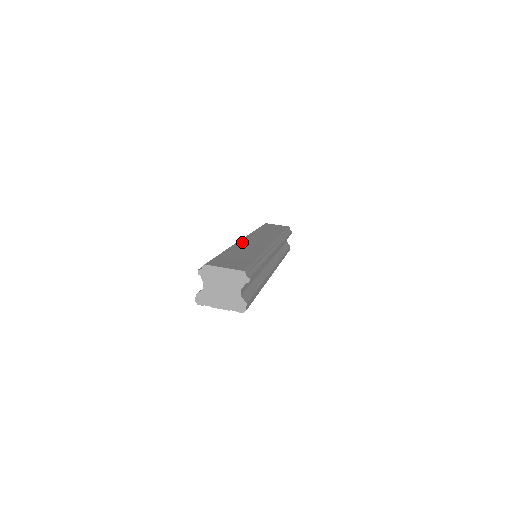
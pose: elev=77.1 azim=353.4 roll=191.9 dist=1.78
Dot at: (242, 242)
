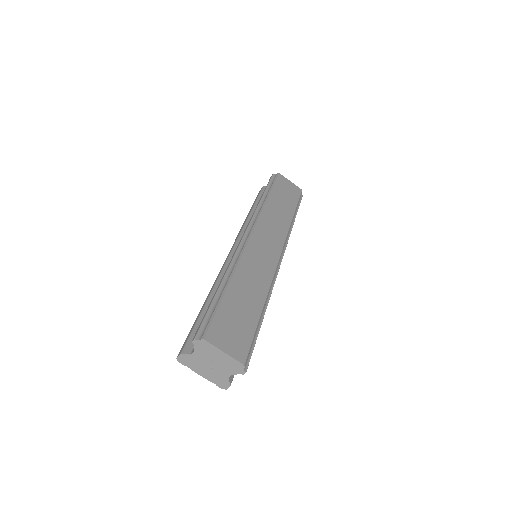
Dot at: (249, 251)
